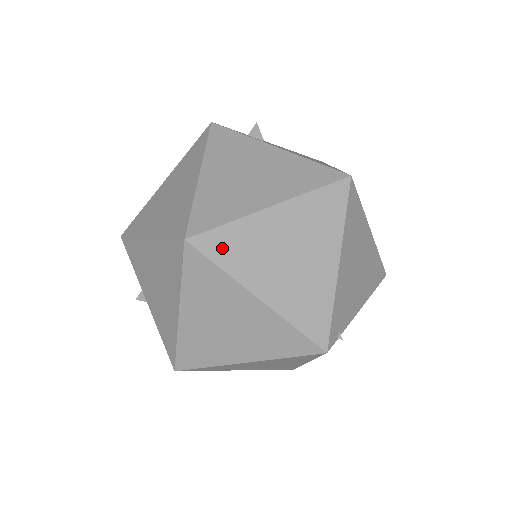
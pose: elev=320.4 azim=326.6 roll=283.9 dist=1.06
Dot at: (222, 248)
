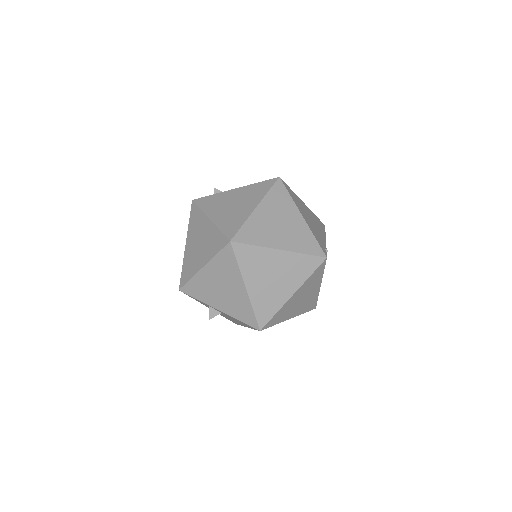
Dot at: (249, 236)
